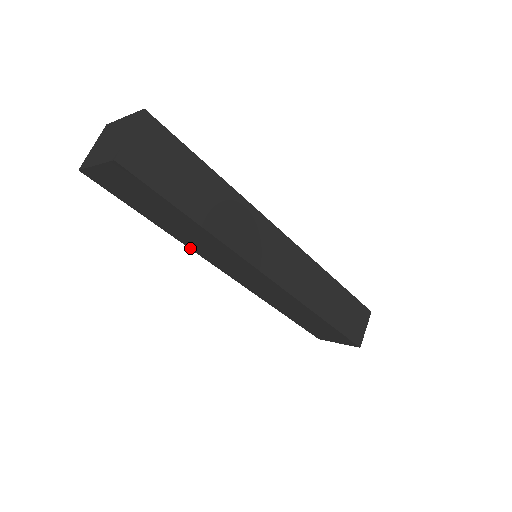
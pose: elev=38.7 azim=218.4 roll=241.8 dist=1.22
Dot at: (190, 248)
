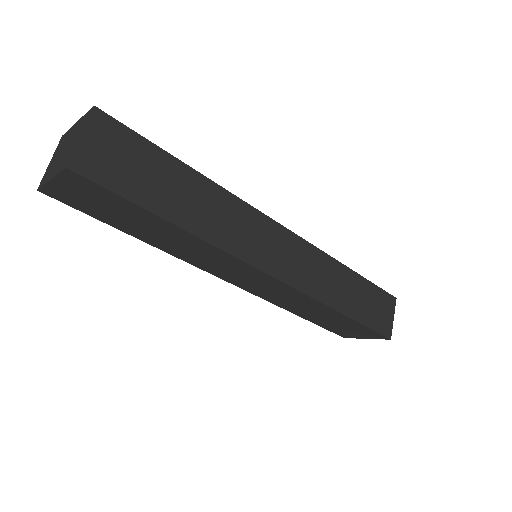
Dot at: (181, 259)
